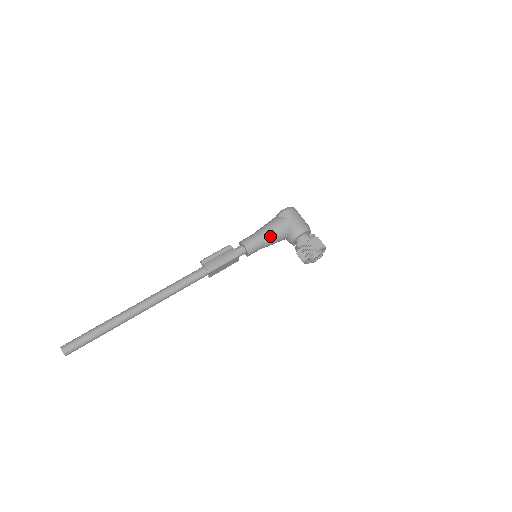
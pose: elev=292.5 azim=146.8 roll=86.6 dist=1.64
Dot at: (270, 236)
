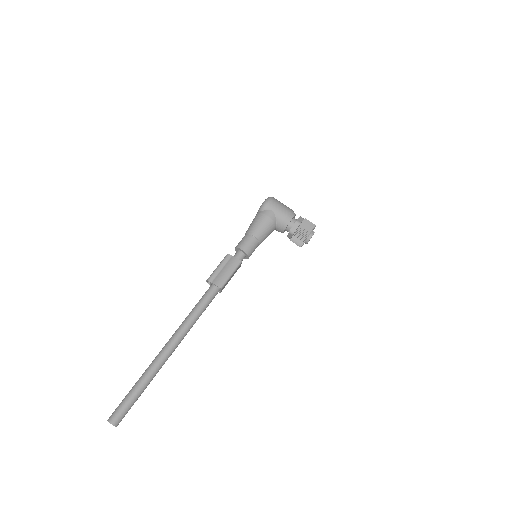
Dot at: (263, 232)
